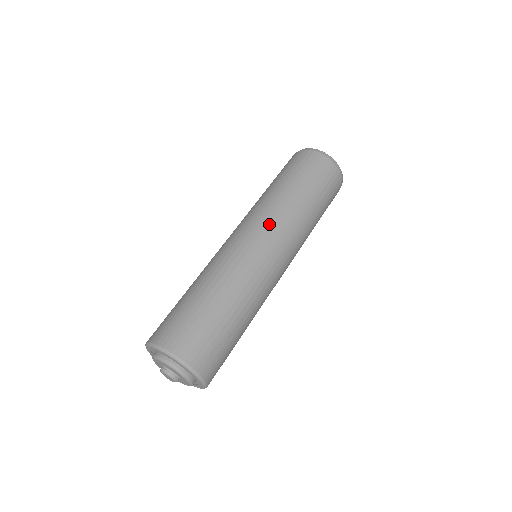
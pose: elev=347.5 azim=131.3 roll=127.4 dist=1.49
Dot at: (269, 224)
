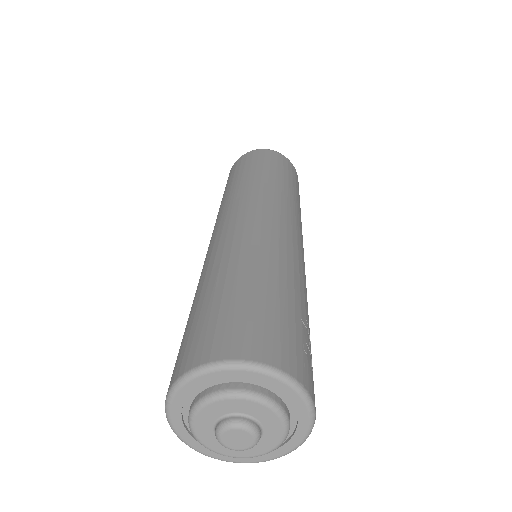
Dot at: (273, 202)
